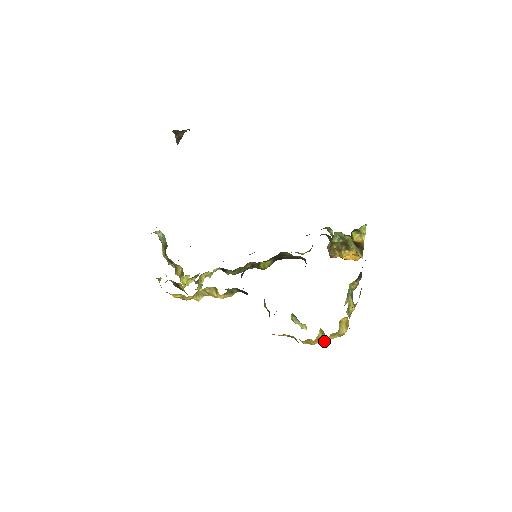
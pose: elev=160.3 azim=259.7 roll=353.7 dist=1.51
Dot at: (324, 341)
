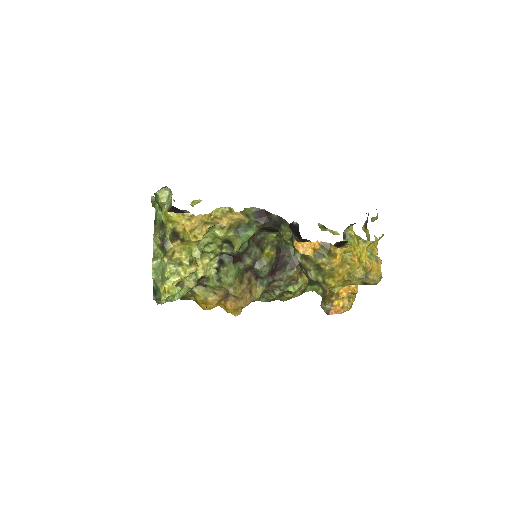
Dot at: (363, 268)
